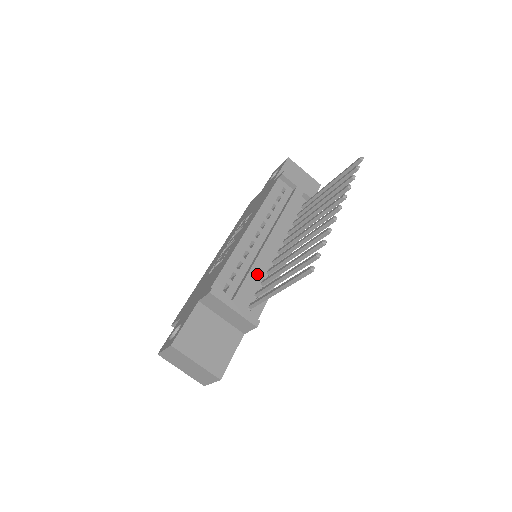
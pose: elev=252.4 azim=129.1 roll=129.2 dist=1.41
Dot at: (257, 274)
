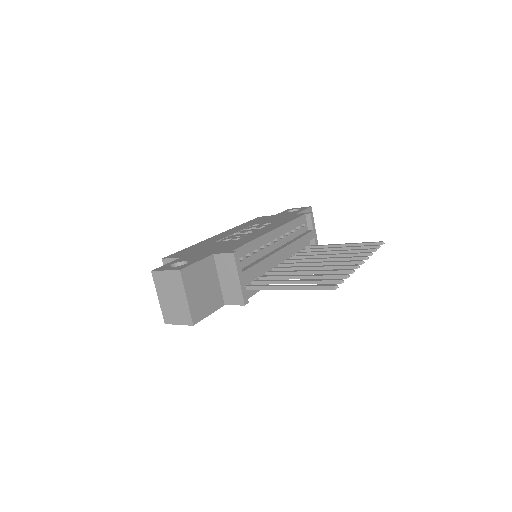
Dot at: (264, 267)
